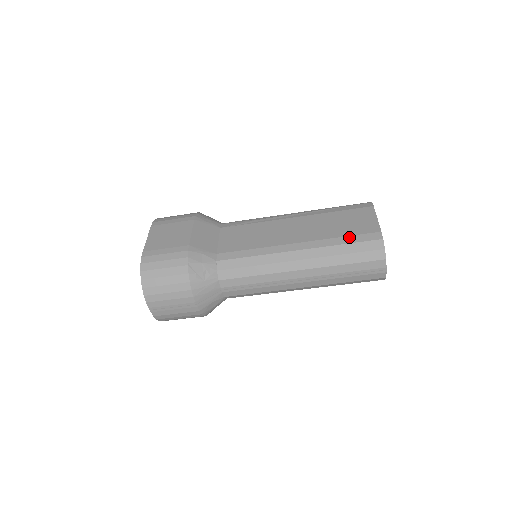
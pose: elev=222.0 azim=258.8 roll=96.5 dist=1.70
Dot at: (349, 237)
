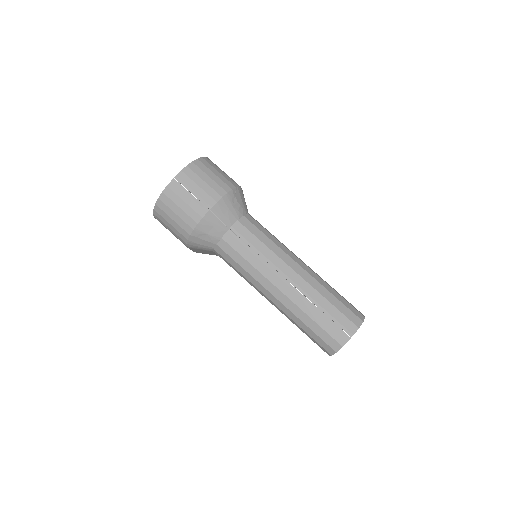
Dot at: (342, 296)
